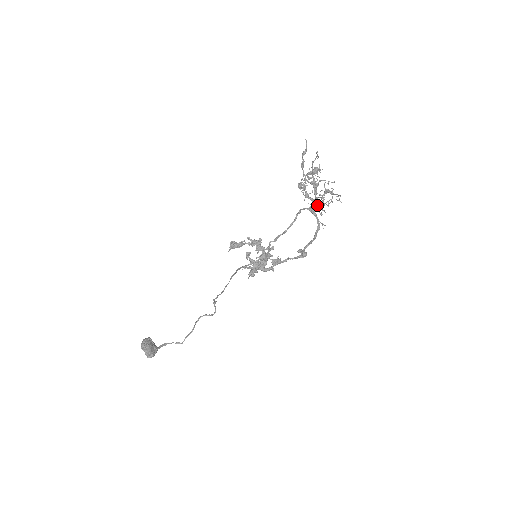
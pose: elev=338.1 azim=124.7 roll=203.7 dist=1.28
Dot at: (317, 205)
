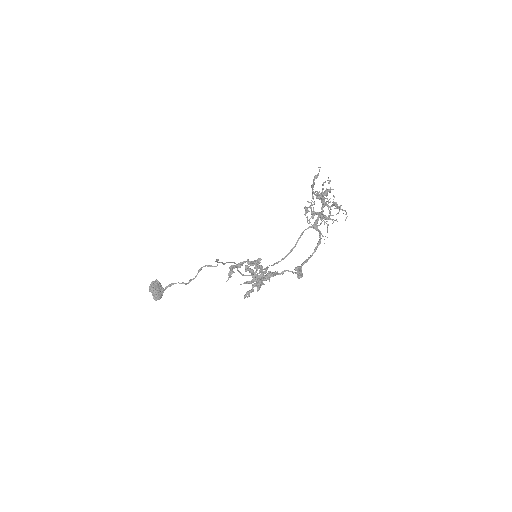
Dot at: occluded
